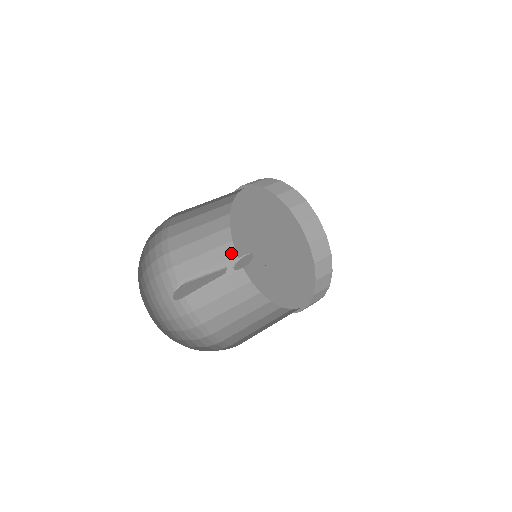
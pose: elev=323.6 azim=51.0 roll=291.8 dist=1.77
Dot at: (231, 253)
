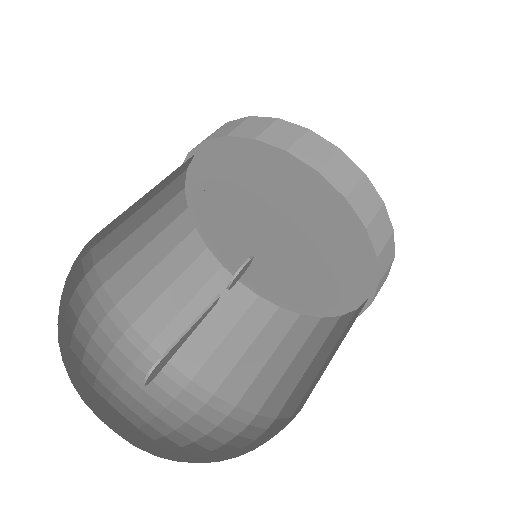
Dot at: (198, 248)
